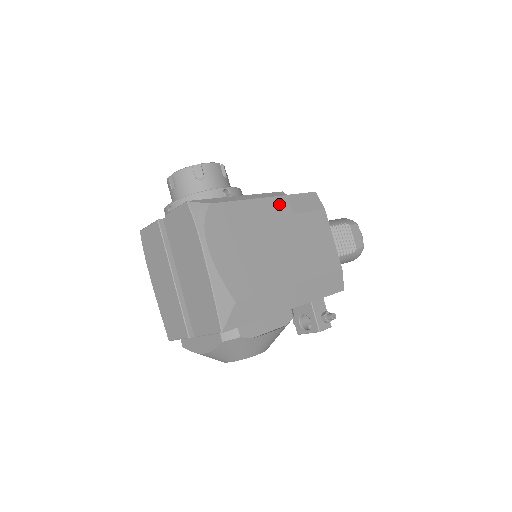
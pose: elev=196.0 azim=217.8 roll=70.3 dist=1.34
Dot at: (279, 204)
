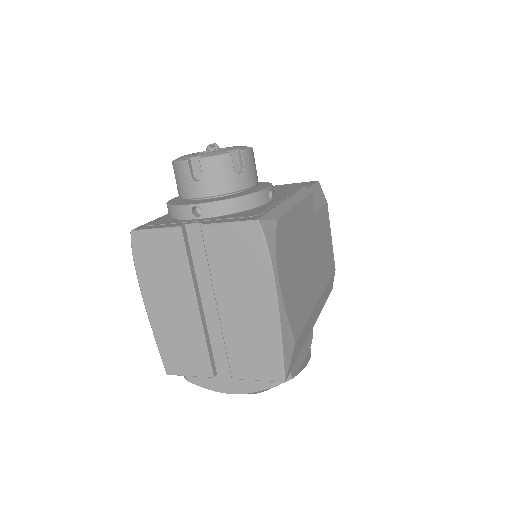
Dot at: (309, 205)
